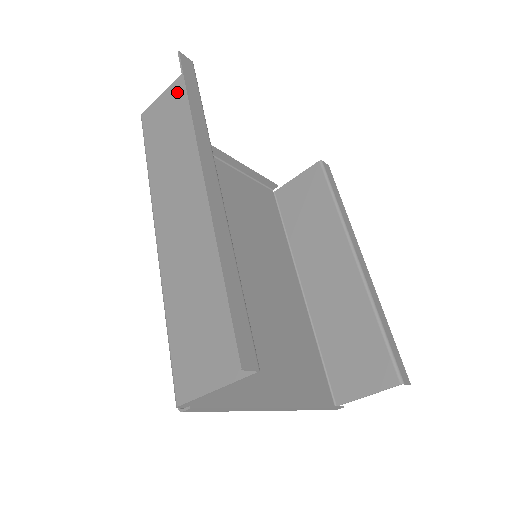
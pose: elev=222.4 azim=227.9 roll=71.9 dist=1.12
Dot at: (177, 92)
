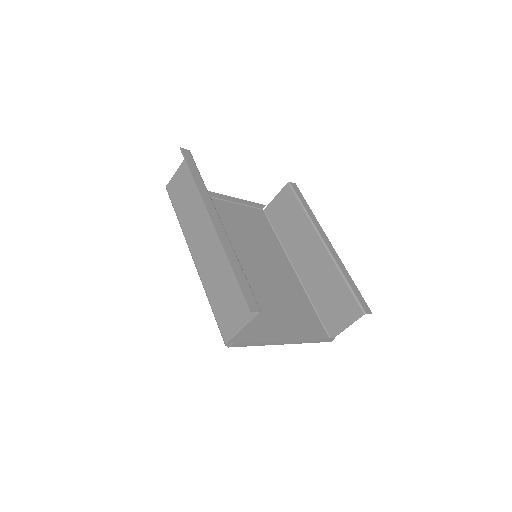
Dot at: (185, 170)
